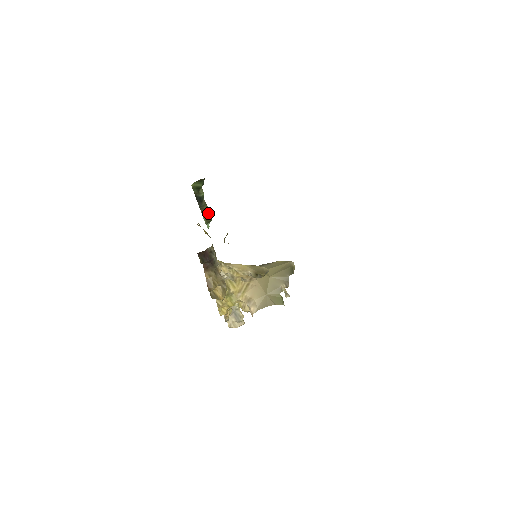
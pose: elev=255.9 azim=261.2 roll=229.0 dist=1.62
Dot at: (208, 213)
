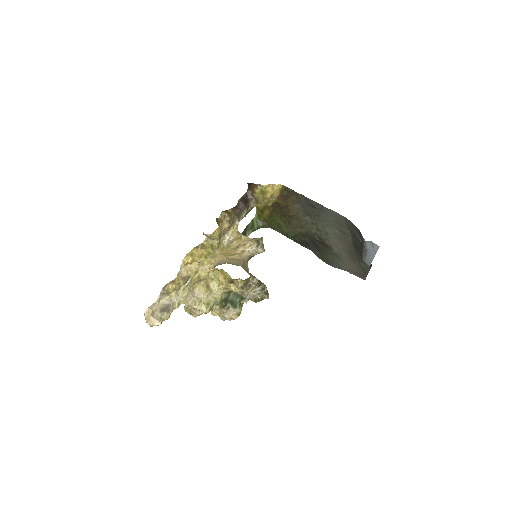
Dot at: occluded
